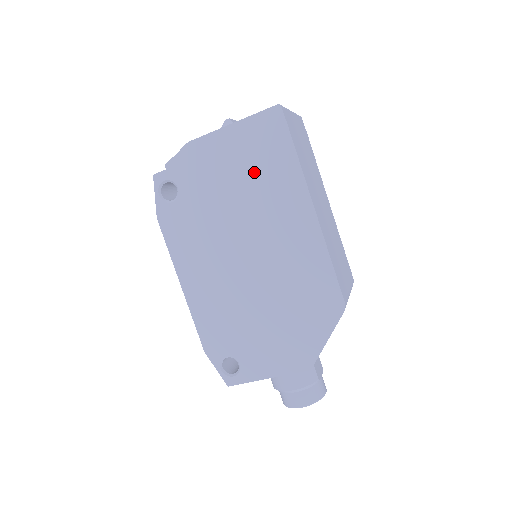
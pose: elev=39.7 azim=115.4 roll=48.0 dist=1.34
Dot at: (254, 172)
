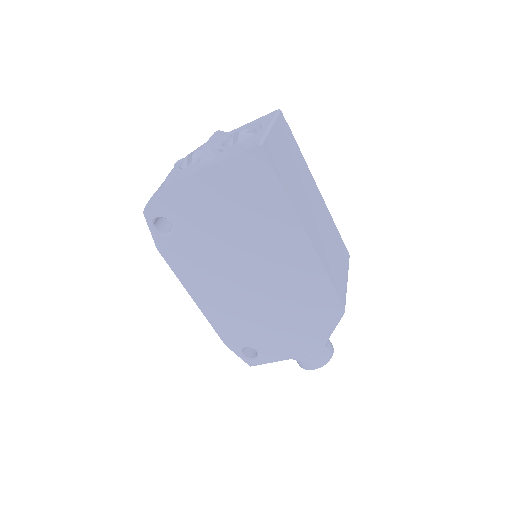
Dot at: (244, 208)
